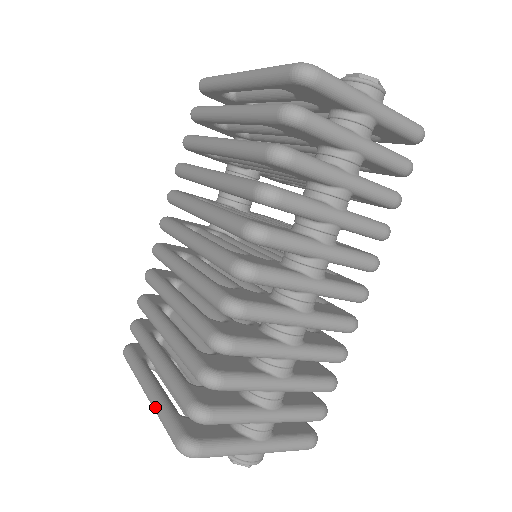
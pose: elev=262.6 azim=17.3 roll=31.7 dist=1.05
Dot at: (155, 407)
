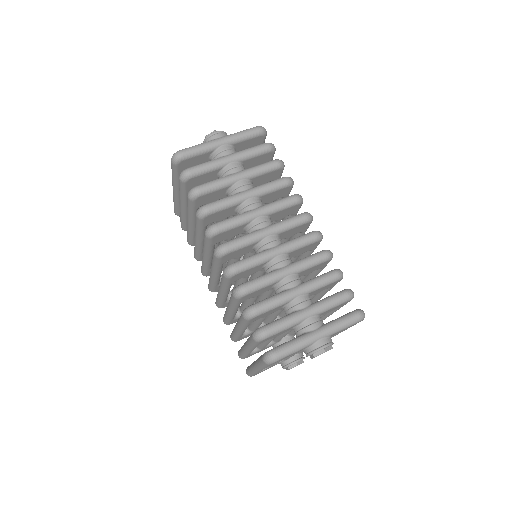
Dot at: (256, 366)
